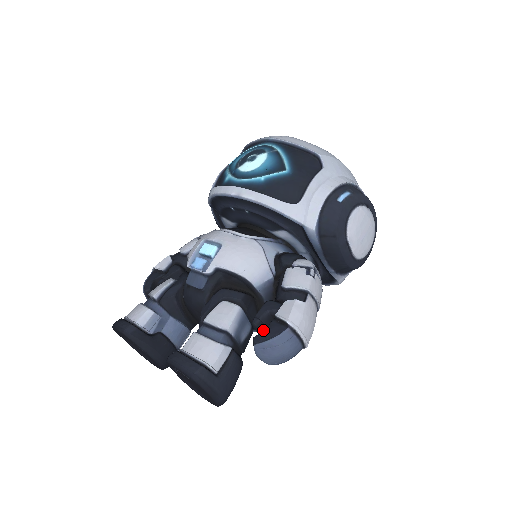
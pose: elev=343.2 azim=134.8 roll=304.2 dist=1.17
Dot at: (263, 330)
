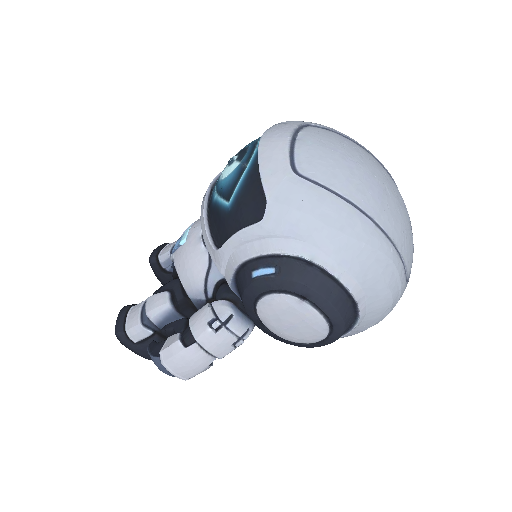
Dot at: occluded
